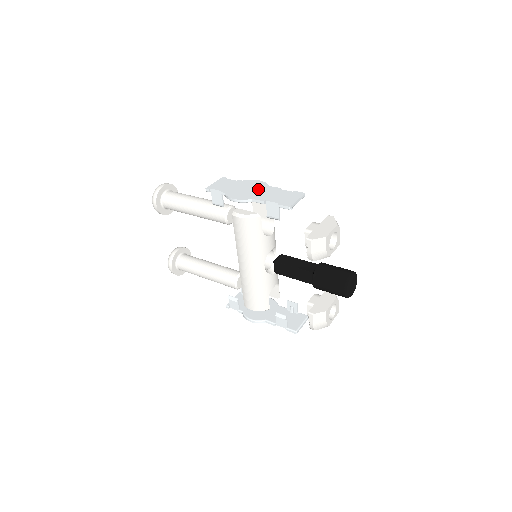
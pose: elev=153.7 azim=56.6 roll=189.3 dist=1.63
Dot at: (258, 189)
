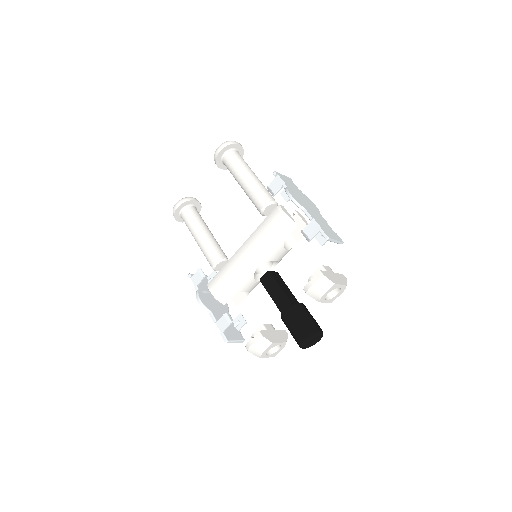
Dot at: (312, 208)
